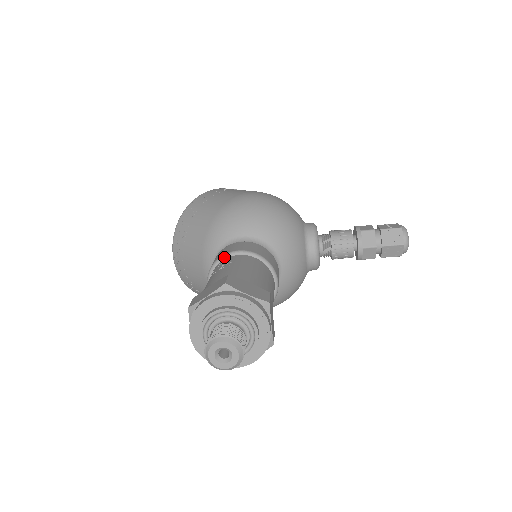
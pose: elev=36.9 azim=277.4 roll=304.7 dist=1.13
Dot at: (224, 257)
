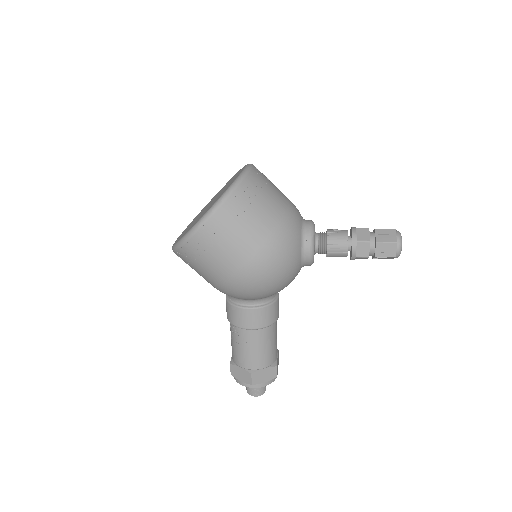
Dot at: (239, 328)
